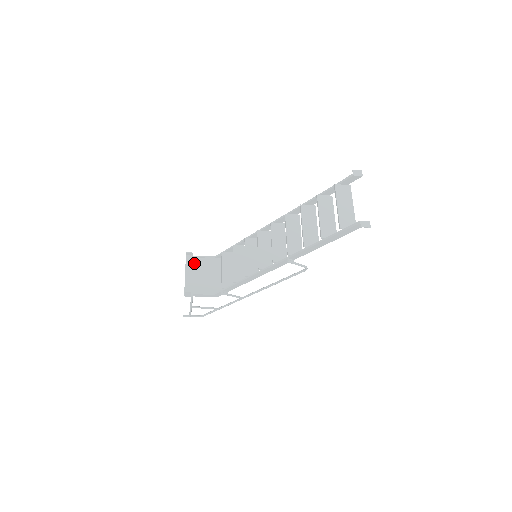
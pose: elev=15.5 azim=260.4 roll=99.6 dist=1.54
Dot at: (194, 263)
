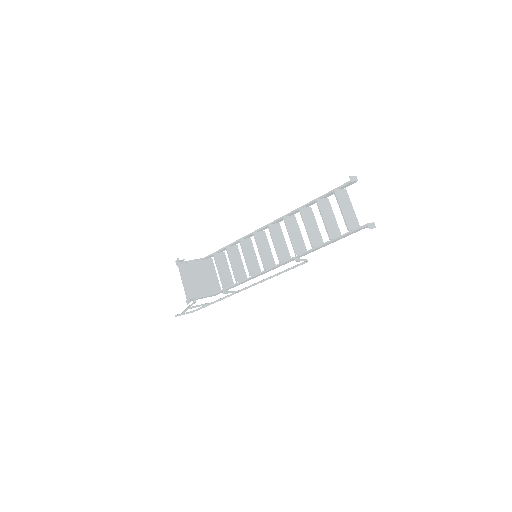
Dot at: (187, 269)
